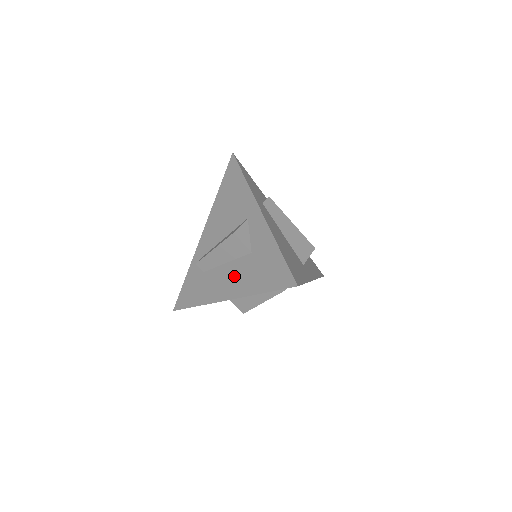
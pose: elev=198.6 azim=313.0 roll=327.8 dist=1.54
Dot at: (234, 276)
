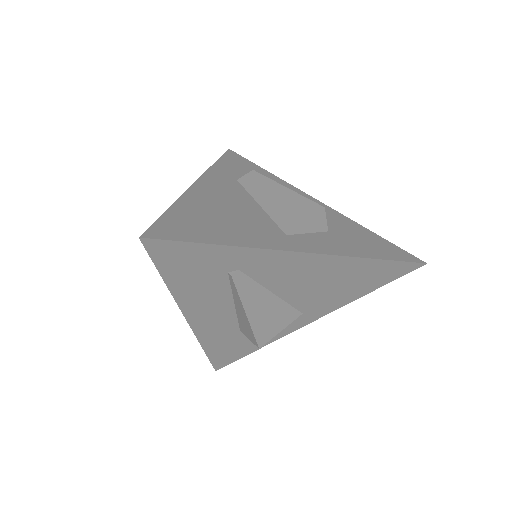
Dot at: occluded
